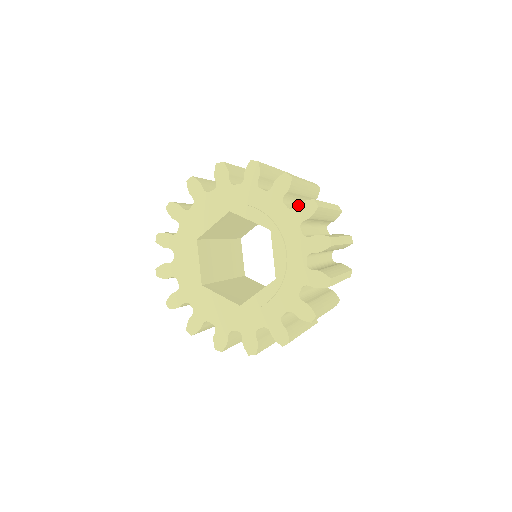
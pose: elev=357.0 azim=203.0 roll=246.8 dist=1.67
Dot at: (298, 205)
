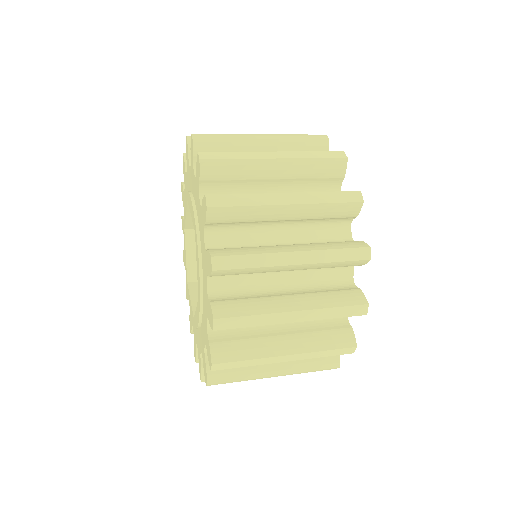
Dot at: (202, 202)
